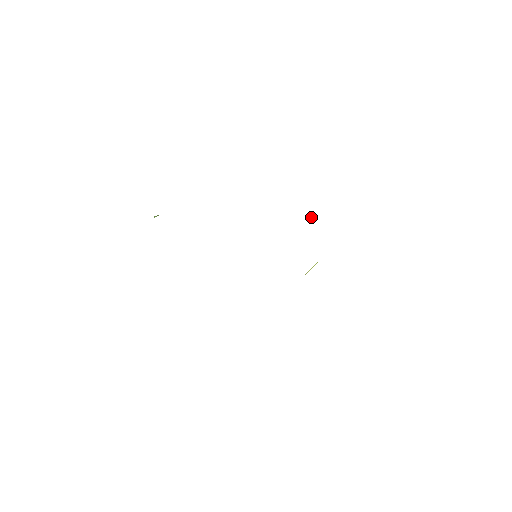
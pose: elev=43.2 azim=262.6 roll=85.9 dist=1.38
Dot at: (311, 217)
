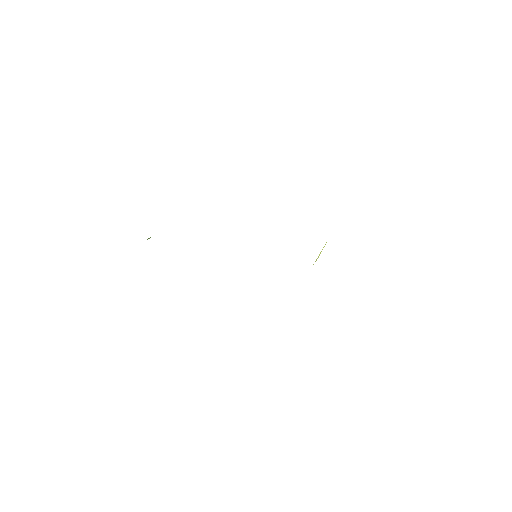
Dot at: occluded
